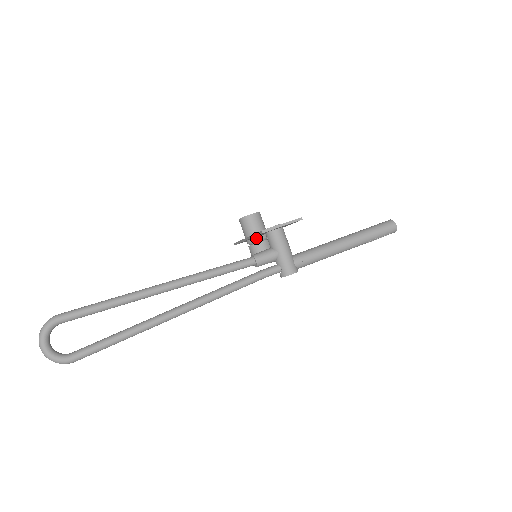
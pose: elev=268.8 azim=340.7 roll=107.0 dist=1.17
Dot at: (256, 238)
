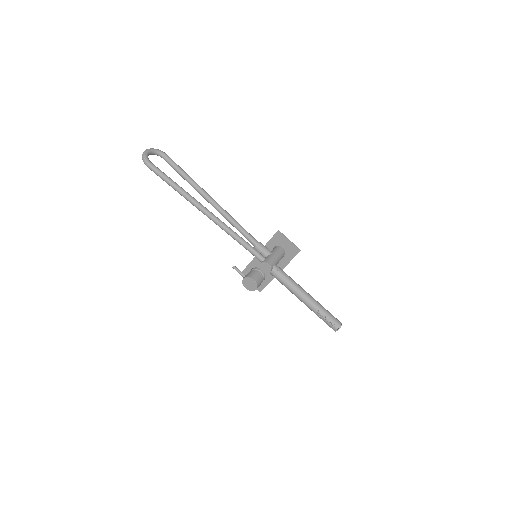
Dot at: (259, 268)
